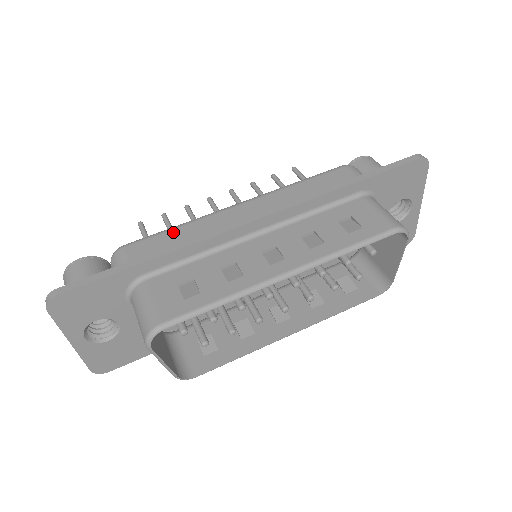
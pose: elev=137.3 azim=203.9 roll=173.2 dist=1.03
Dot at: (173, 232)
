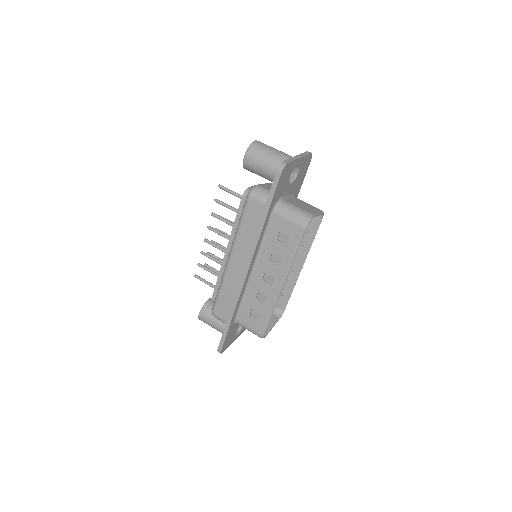
Dot at: (222, 295)
